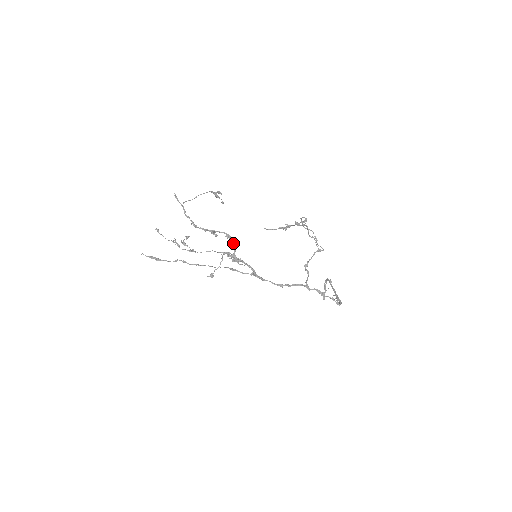
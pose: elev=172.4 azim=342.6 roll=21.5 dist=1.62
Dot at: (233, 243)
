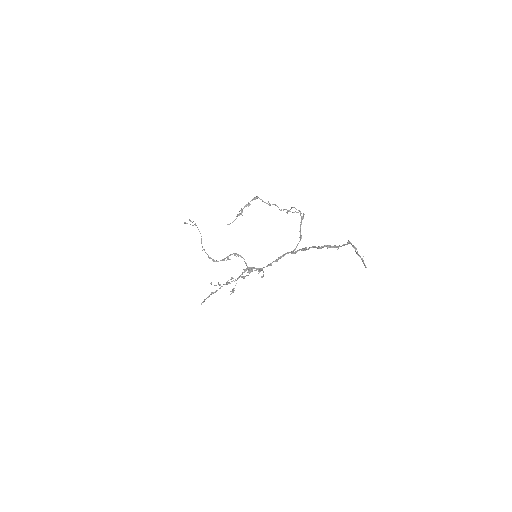
Dot at: occluded
